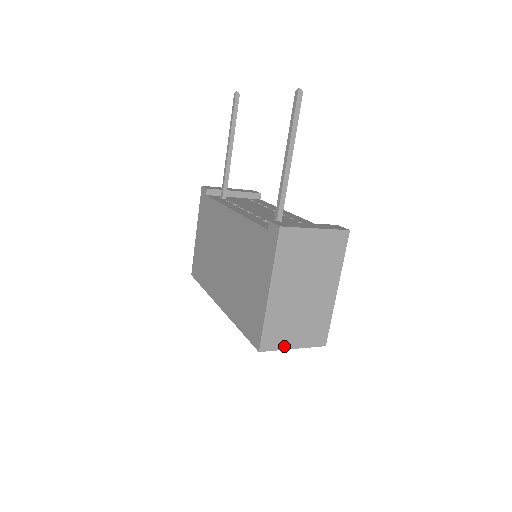
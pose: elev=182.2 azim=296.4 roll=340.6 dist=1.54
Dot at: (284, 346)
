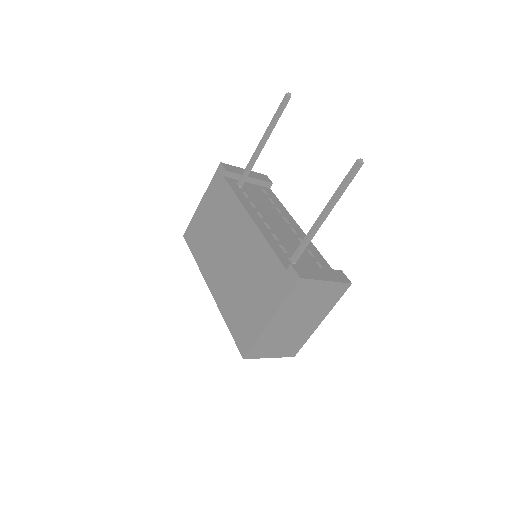
Dot at: (264, 356)
